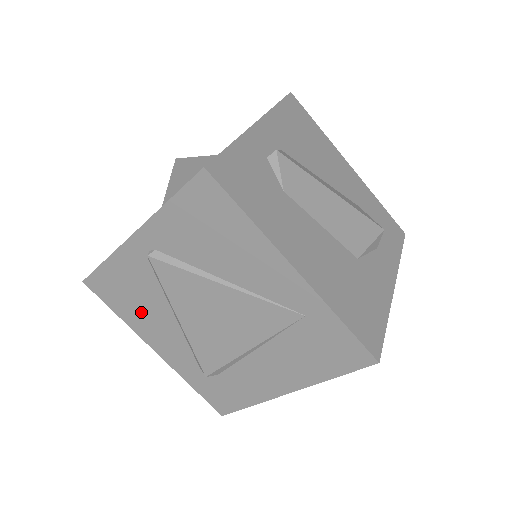
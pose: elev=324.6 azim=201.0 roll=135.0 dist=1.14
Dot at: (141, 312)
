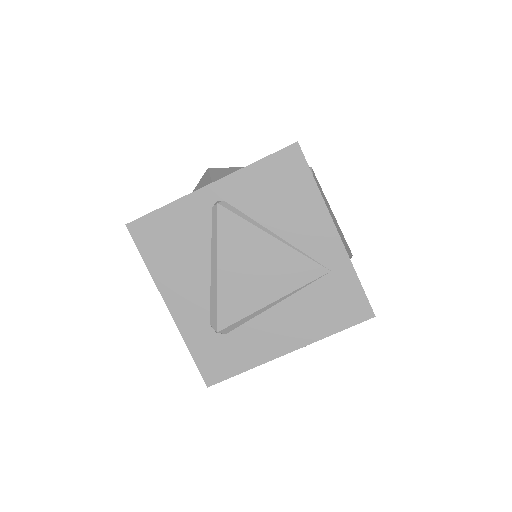
Dot at: (175, 261)
